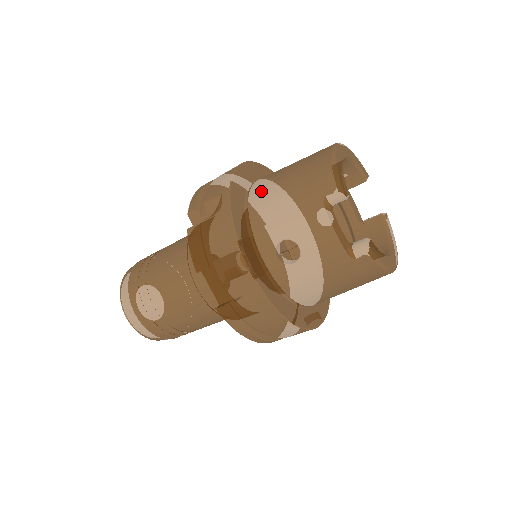
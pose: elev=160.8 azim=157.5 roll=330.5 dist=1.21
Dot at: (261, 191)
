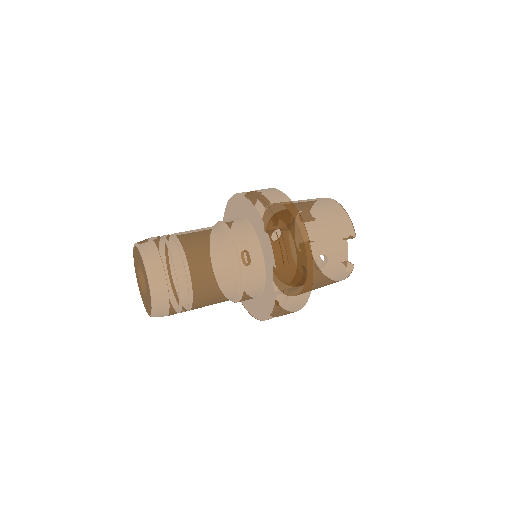
Dot at: (304, 218)
